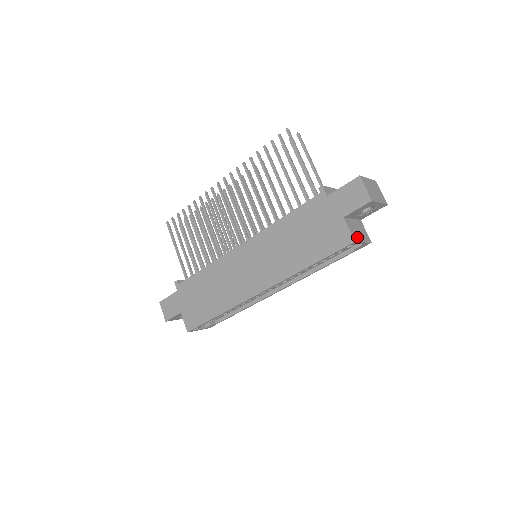
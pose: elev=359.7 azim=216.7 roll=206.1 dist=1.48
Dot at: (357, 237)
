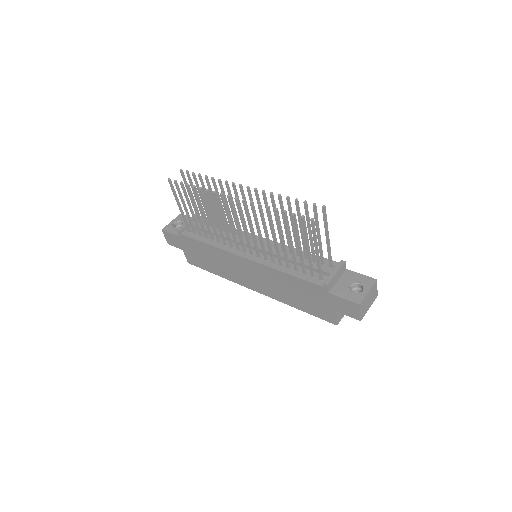
Dot at: (341, 316)
